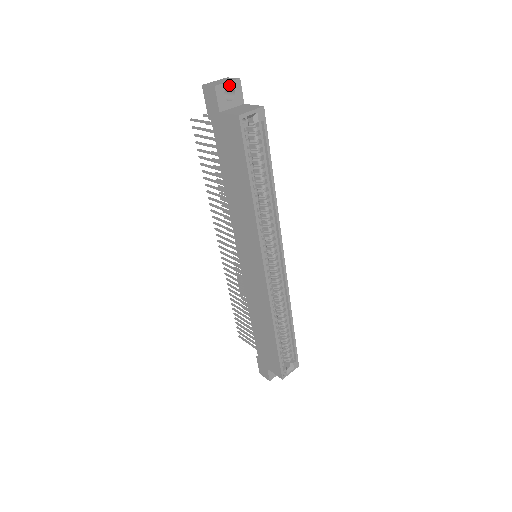
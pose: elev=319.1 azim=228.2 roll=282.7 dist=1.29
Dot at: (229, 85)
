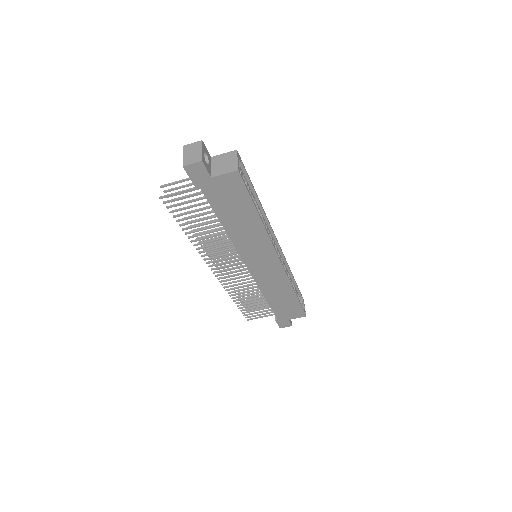
Dot at: (203, 152)
